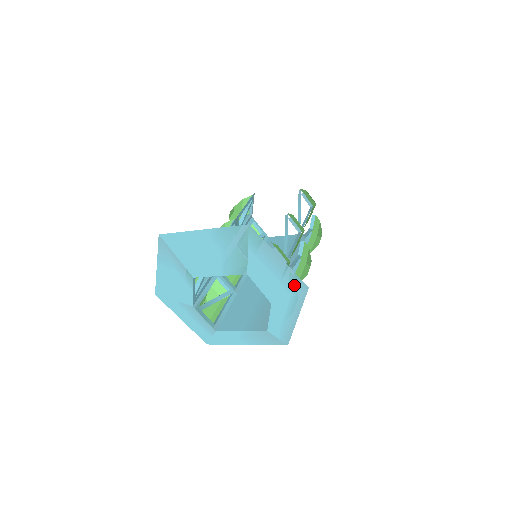
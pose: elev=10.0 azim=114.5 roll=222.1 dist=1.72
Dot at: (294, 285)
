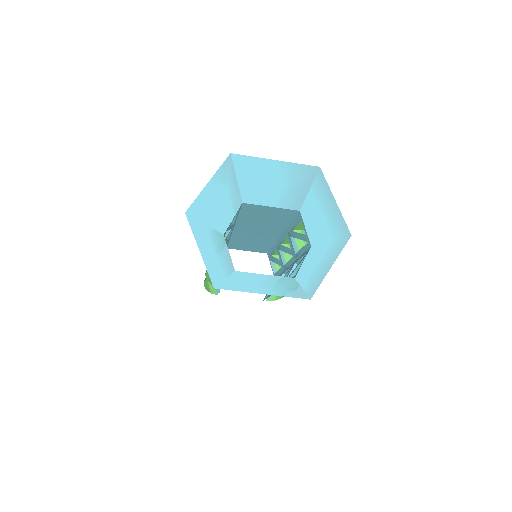
Dot at: (339, 230)
